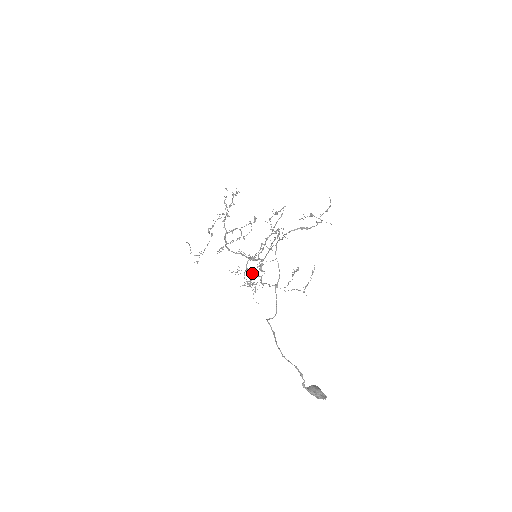
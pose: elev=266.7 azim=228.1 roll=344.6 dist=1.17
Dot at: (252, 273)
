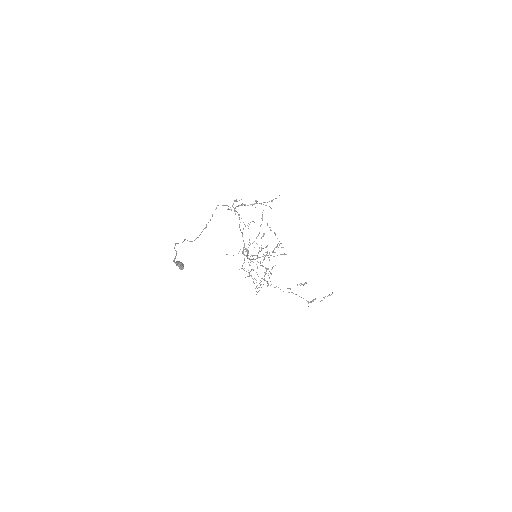
Dot at: occluded
